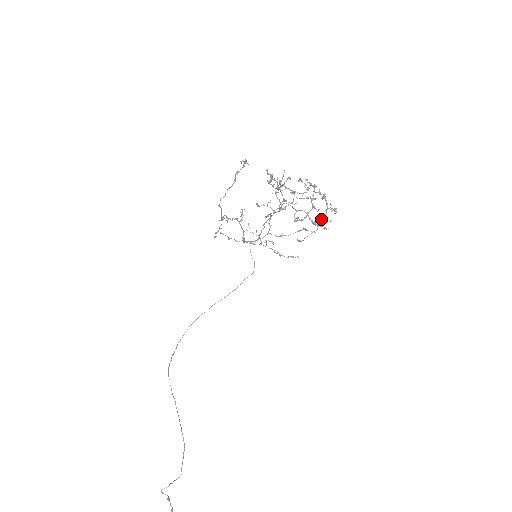
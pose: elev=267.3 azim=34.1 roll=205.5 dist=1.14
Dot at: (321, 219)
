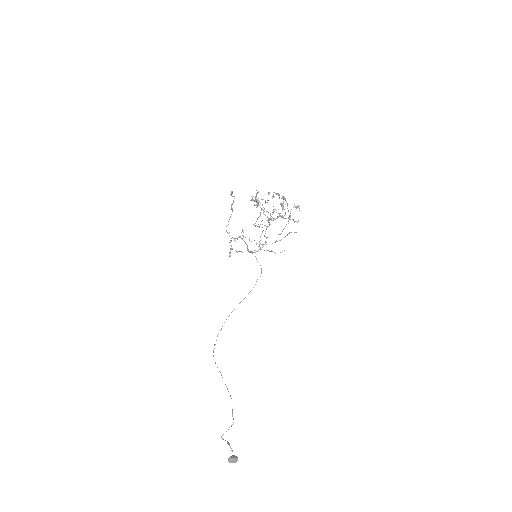
Dot at: (285, 212)
